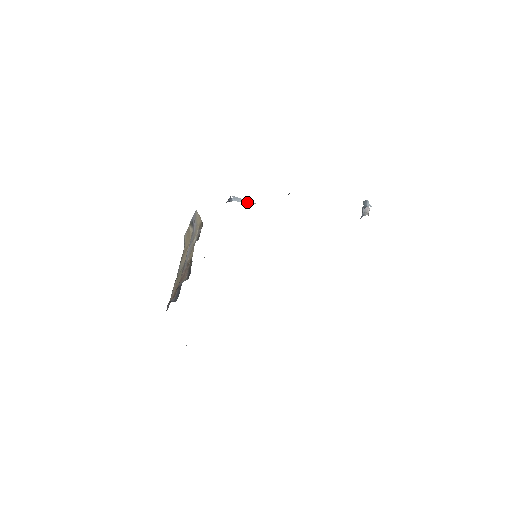
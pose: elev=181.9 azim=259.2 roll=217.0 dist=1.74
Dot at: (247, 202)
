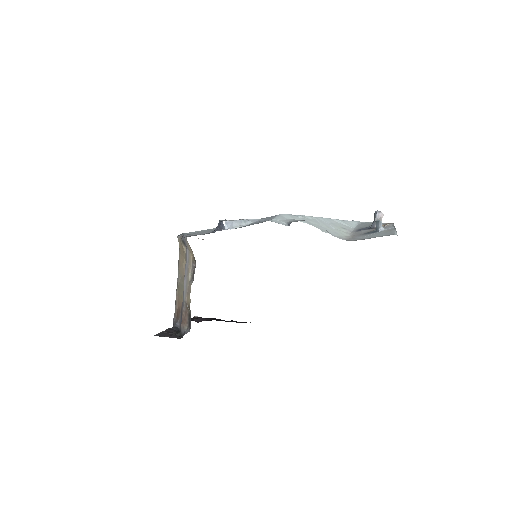
Dot at: (242, 223)
